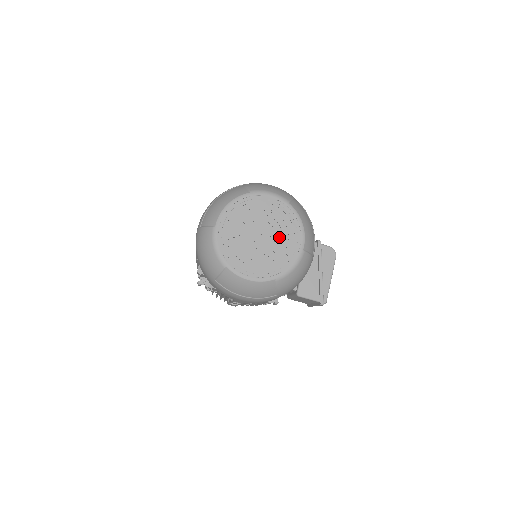
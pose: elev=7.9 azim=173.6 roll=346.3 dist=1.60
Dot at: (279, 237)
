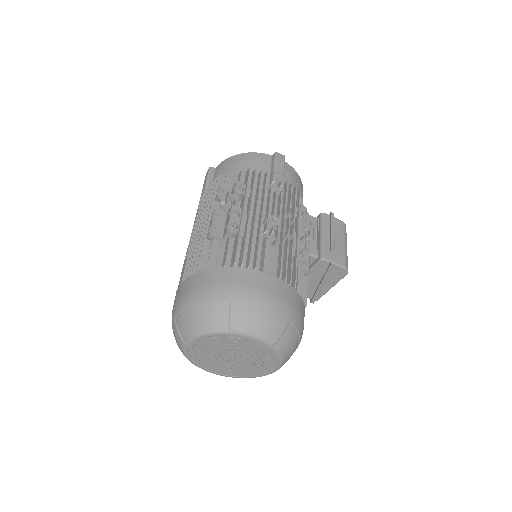
Dot at: (253, 361)
